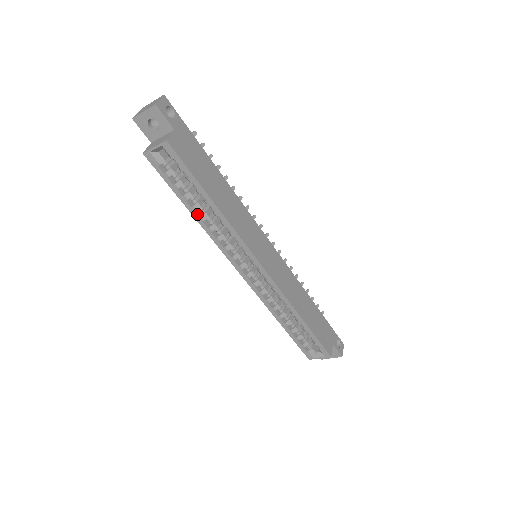
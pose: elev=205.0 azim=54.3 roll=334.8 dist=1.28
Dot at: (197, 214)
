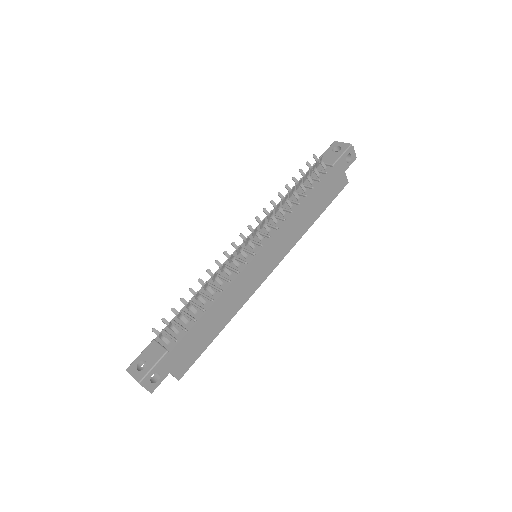
Dot at: occluded
